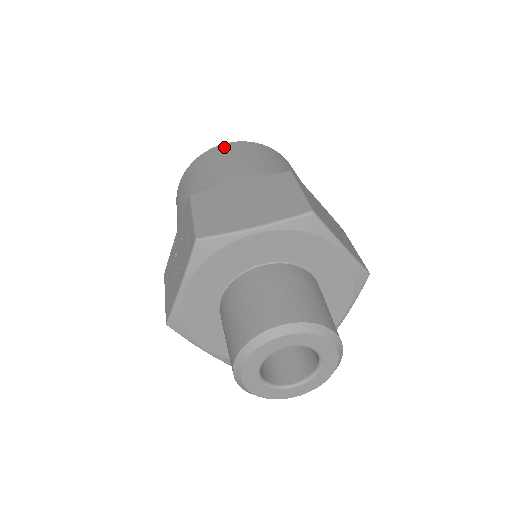
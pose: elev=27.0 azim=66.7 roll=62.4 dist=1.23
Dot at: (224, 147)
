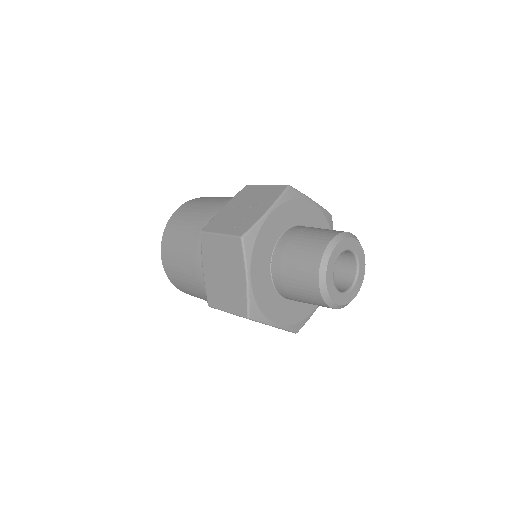
Dot at: occluded
